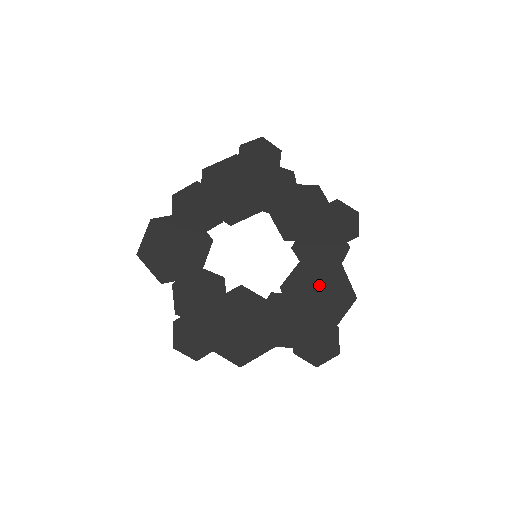
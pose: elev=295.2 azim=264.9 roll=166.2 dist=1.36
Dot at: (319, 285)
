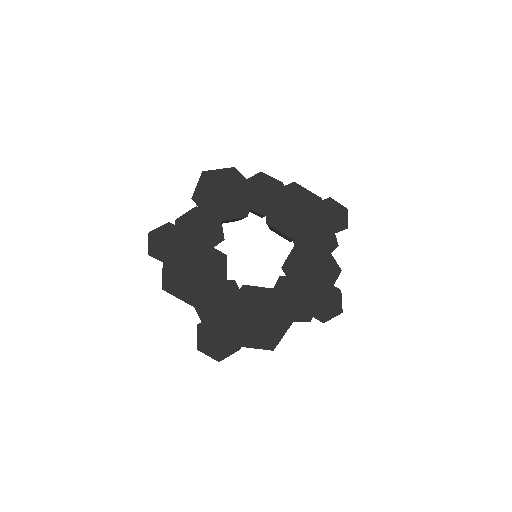
Dot at: (264, 314)
